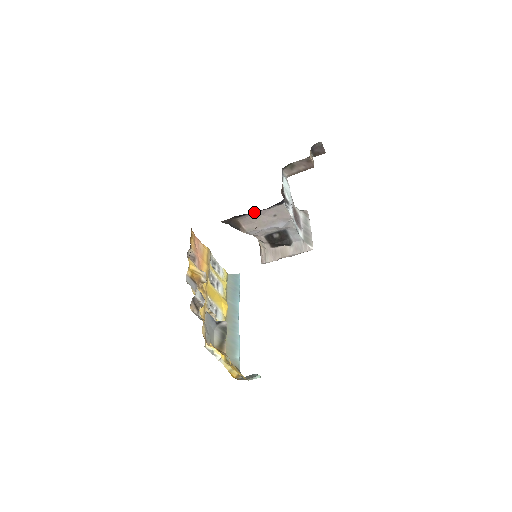
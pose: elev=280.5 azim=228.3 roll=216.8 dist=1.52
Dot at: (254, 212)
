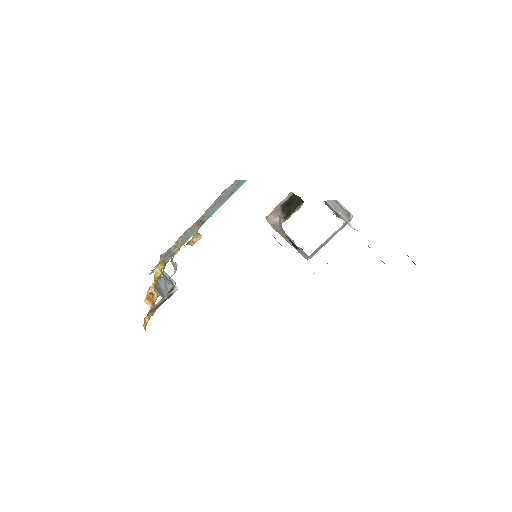
Dot at: occluded
